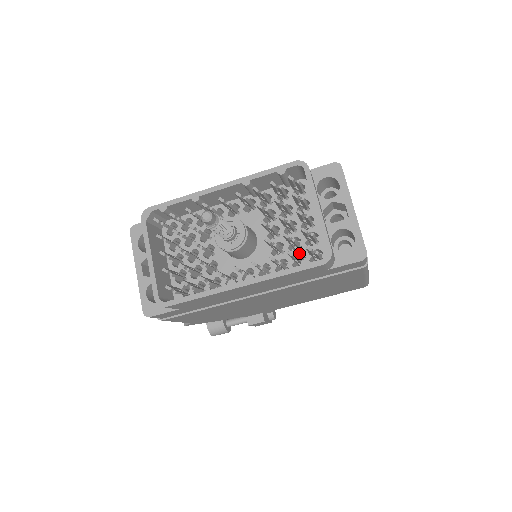
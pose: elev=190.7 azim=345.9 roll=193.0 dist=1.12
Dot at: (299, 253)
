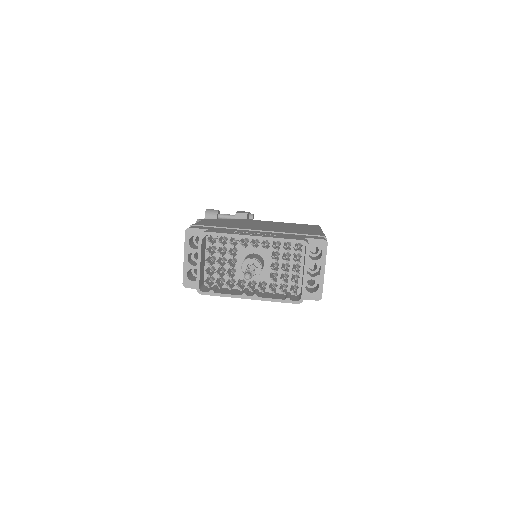
Dot at: occluded
